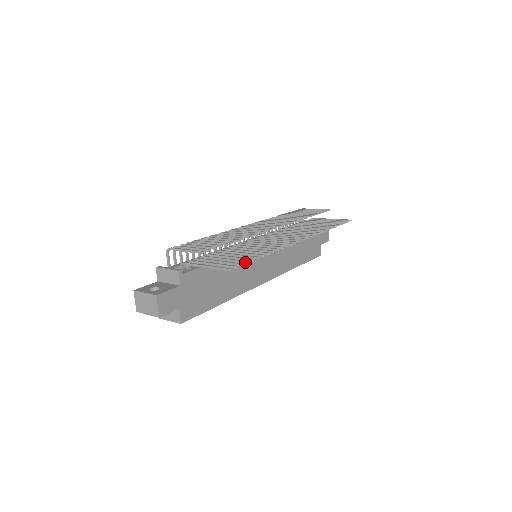
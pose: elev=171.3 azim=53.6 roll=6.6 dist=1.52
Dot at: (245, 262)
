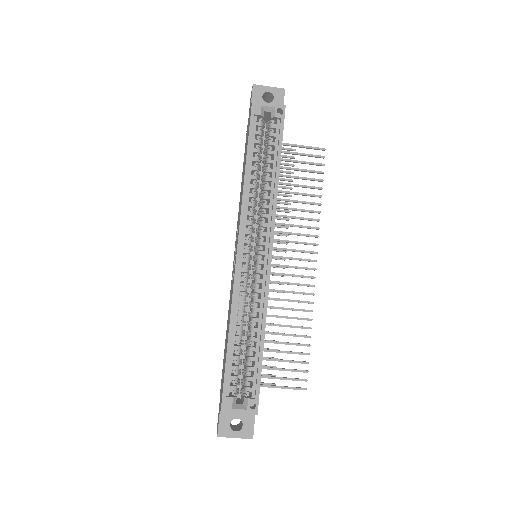
Dot at: (321, 172)
